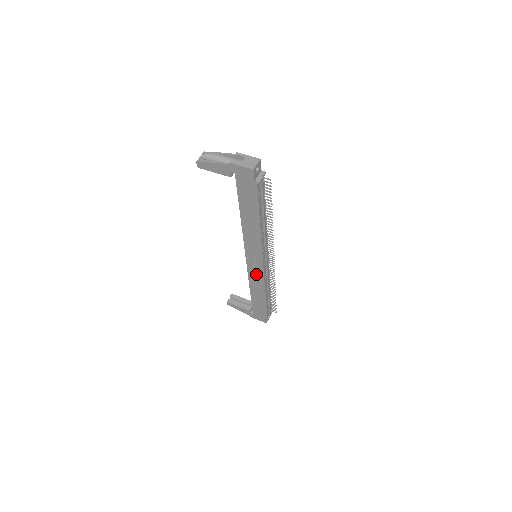
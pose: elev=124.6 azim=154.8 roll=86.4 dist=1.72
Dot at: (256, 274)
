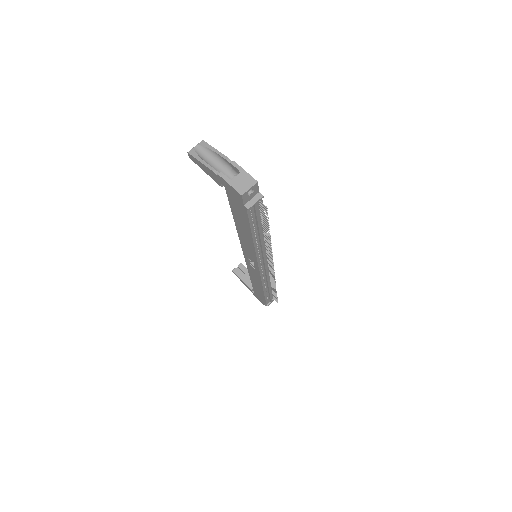
Dot at: (254, 271)
